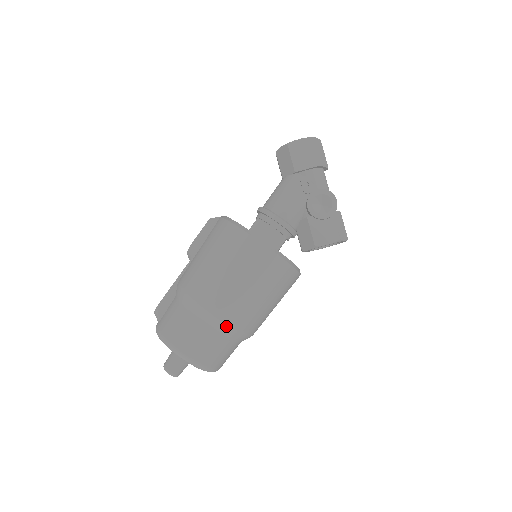
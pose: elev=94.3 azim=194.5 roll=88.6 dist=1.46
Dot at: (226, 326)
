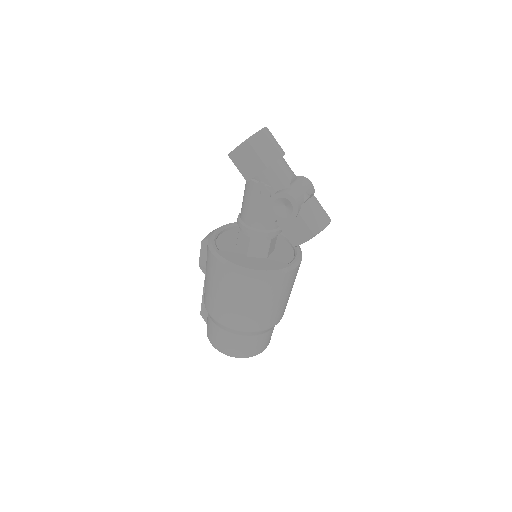
Dot at: (245, 332)
